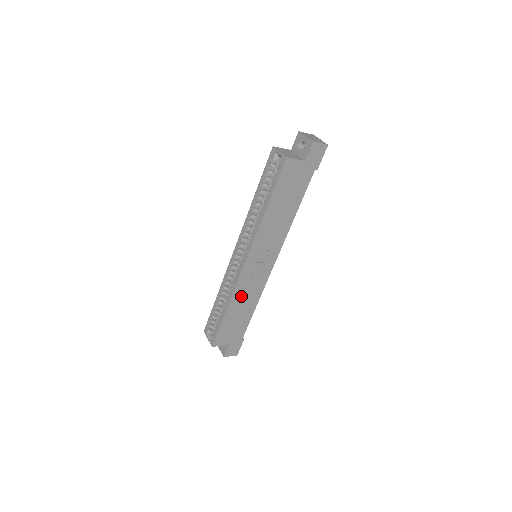
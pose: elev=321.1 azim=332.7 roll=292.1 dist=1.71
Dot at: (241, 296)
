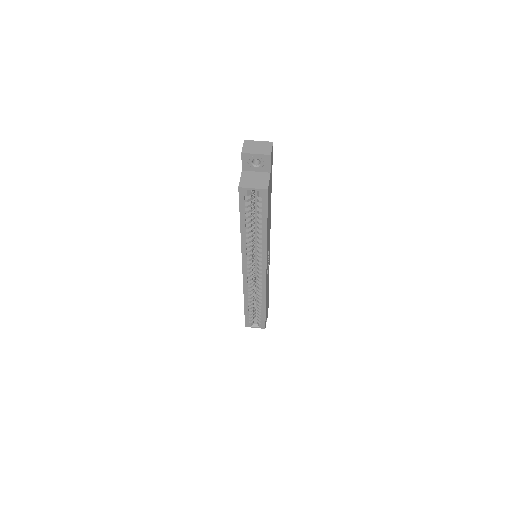
Dot at: occluded
